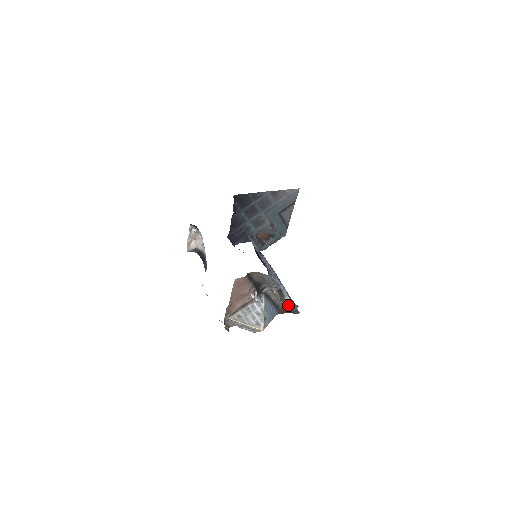
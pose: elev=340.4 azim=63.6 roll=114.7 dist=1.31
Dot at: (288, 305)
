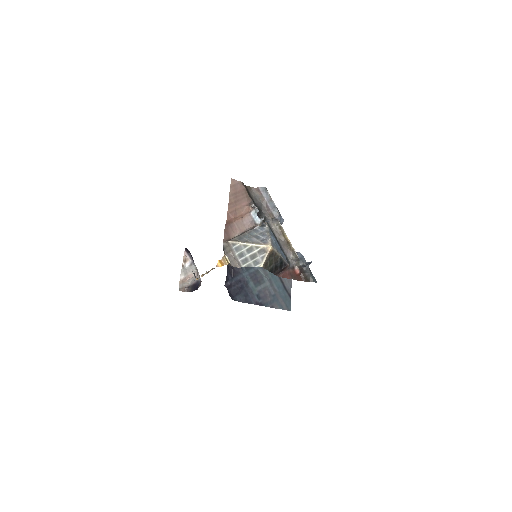
Dot at: (299, 259)
